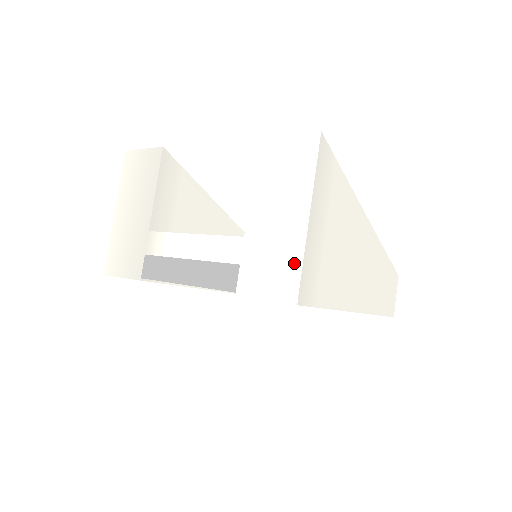
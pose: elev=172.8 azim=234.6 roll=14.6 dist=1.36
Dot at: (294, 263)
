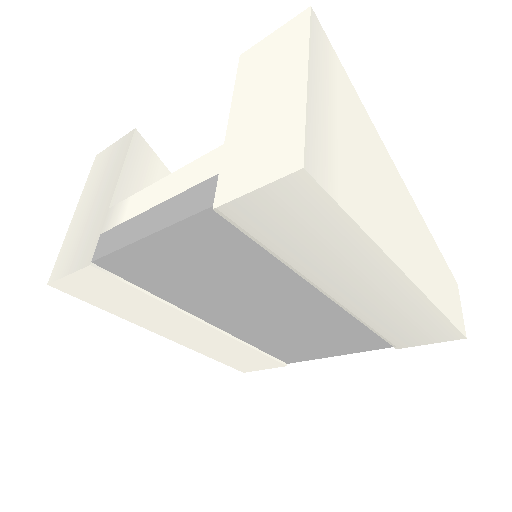
Dot at: (293, 127)
